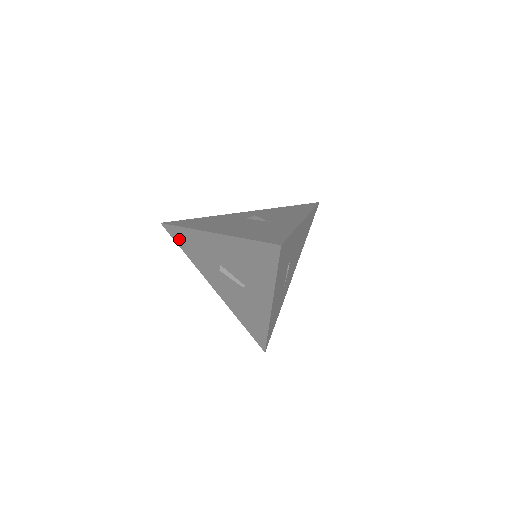
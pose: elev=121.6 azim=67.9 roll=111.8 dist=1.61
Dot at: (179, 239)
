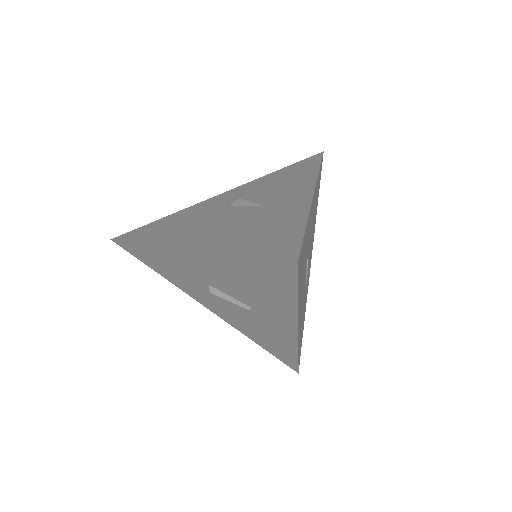
Dot at: (142, 257)
